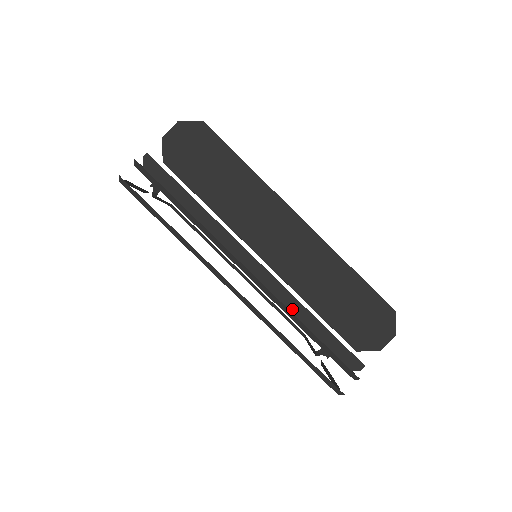
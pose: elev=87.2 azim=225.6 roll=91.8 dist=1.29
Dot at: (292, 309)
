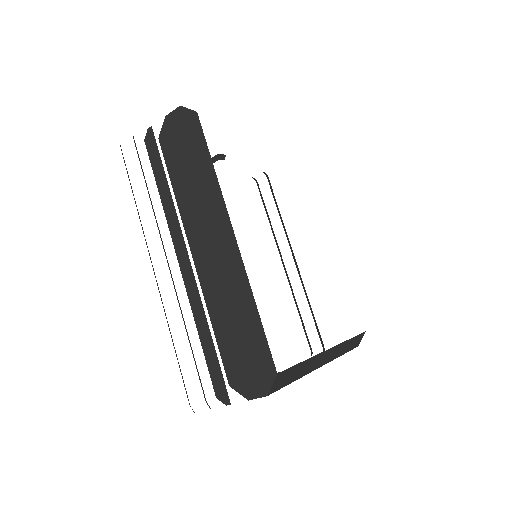
Dot at: (197, 314)
